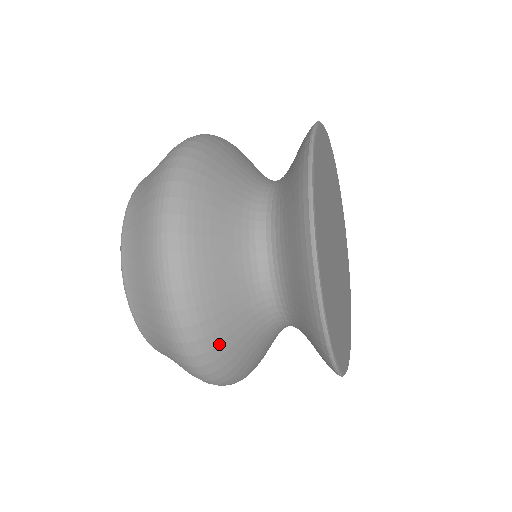
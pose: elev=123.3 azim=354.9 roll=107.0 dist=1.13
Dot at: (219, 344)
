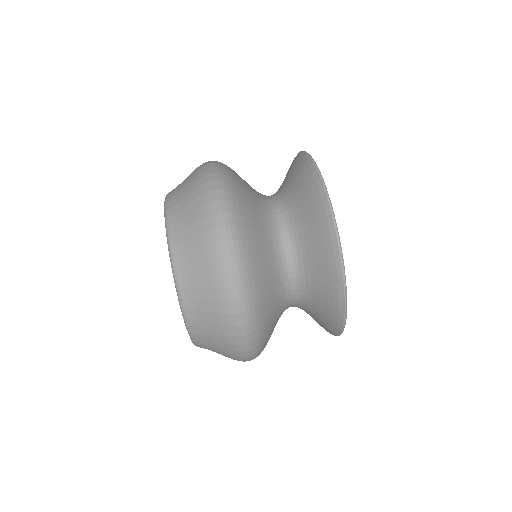
Dot at: (248, 240)
